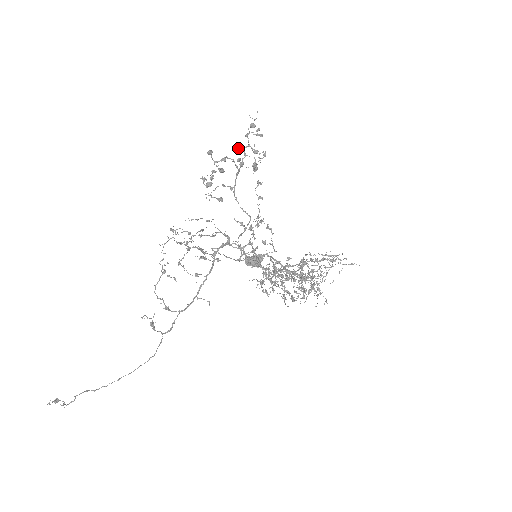
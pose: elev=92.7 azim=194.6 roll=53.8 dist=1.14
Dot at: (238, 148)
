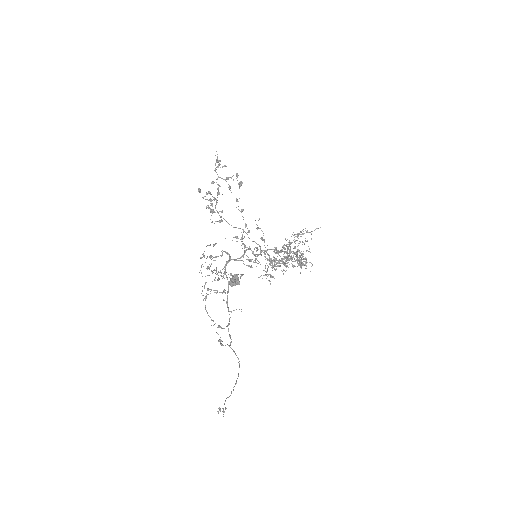
Dot at: (213, 182)
